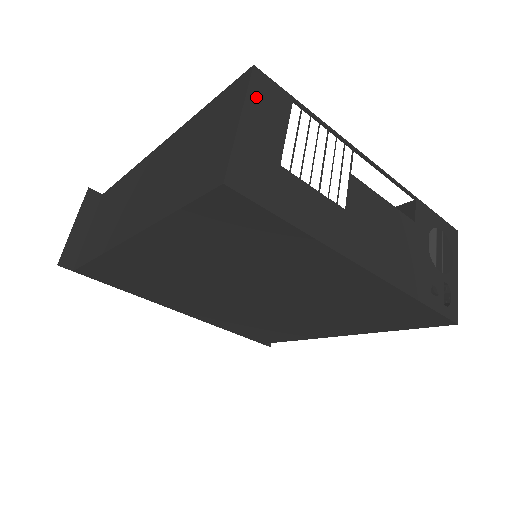
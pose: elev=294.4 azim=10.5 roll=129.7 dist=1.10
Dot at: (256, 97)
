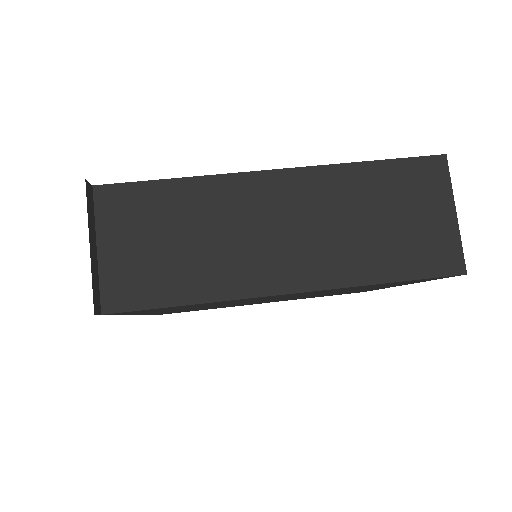
Dot at: (446, 185)
